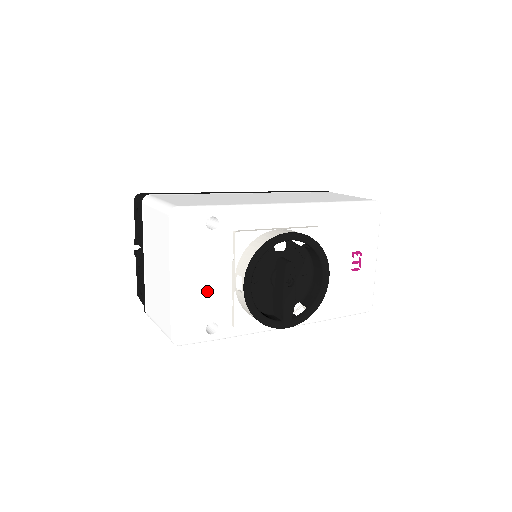
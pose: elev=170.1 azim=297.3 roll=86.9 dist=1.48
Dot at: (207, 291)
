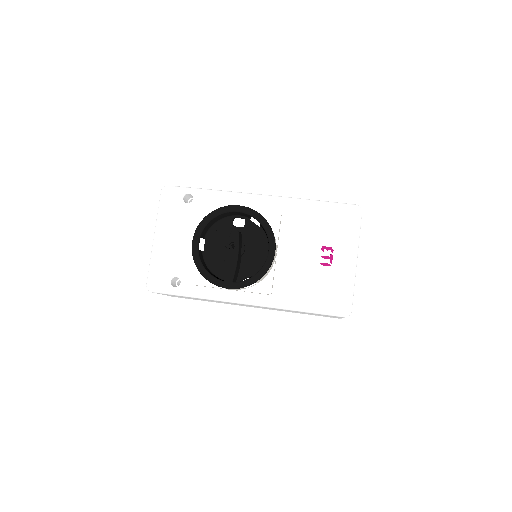
Dot at: (176, 250)
